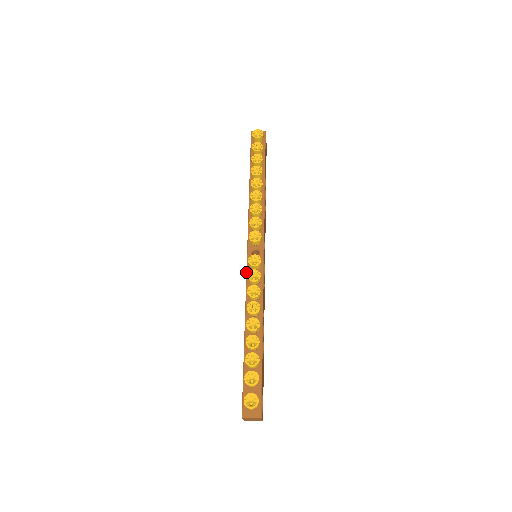
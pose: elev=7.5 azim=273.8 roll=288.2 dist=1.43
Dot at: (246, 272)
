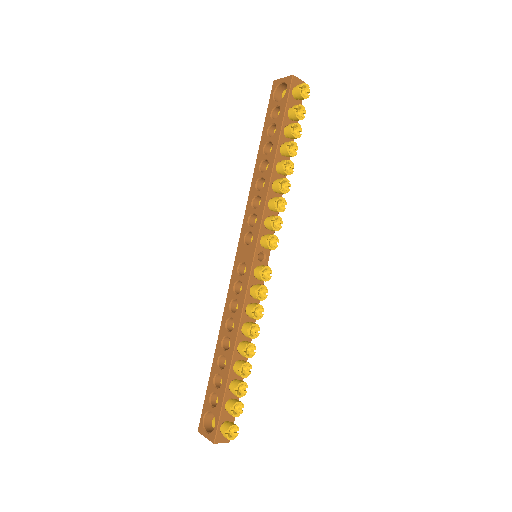
Dot at: (249, 280)
